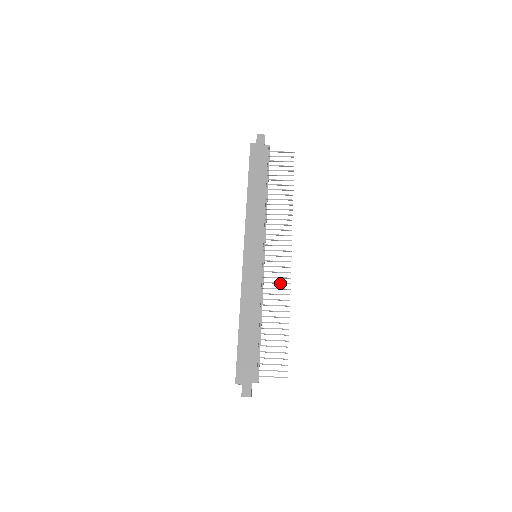
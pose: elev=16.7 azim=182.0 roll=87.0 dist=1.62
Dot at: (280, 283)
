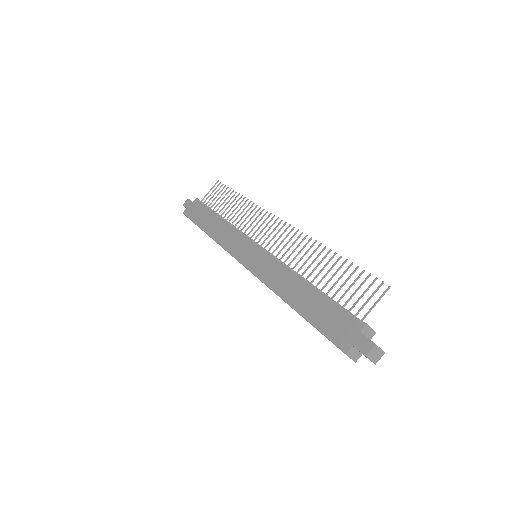
Dot at: (293, 242)
